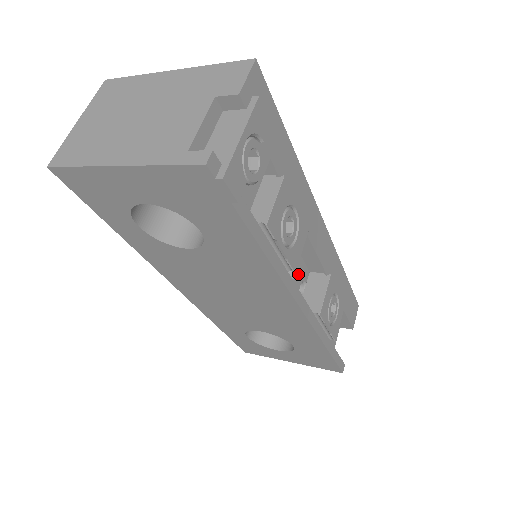
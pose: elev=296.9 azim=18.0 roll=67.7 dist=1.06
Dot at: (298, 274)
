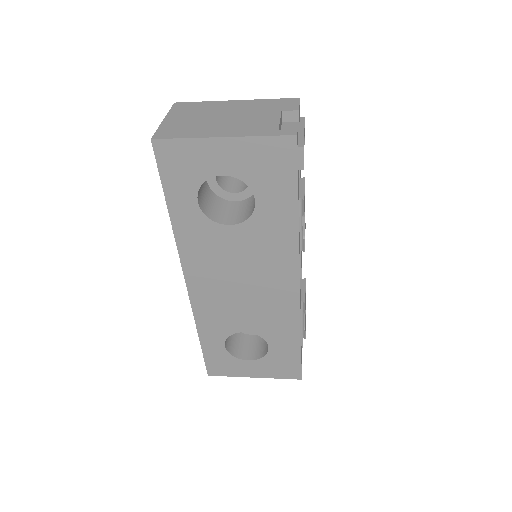
Dot at: occluded
